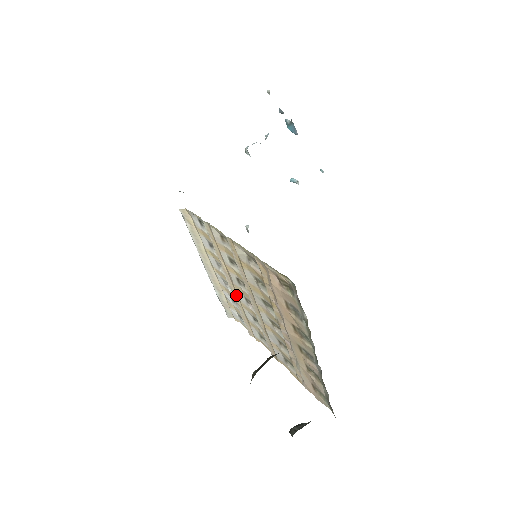
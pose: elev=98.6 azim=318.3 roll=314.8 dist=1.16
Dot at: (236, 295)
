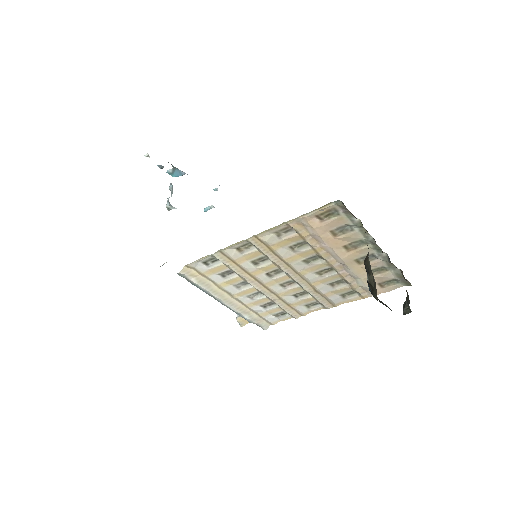
Dot at: (270, 293)
